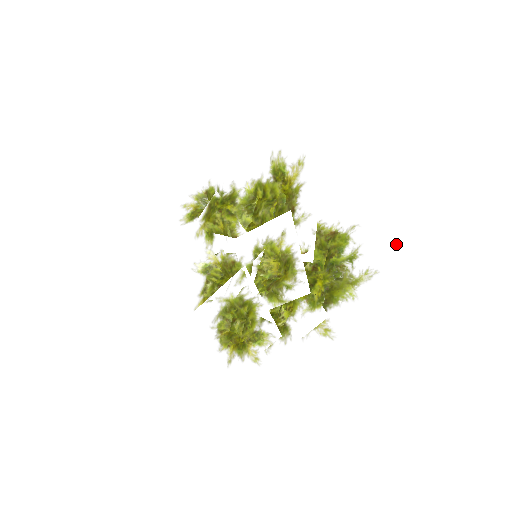
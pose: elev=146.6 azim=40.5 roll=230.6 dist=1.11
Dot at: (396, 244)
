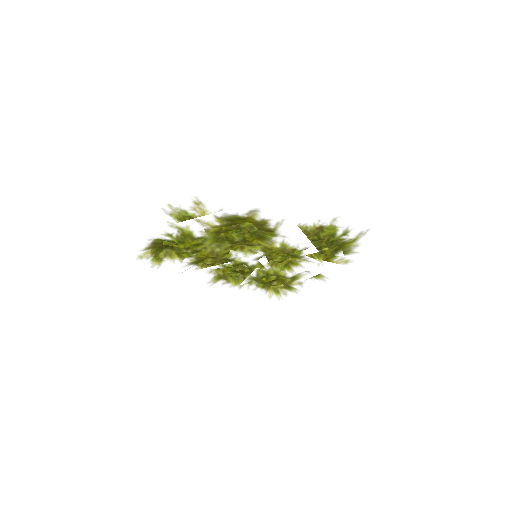
Dot at: (376, 214)
